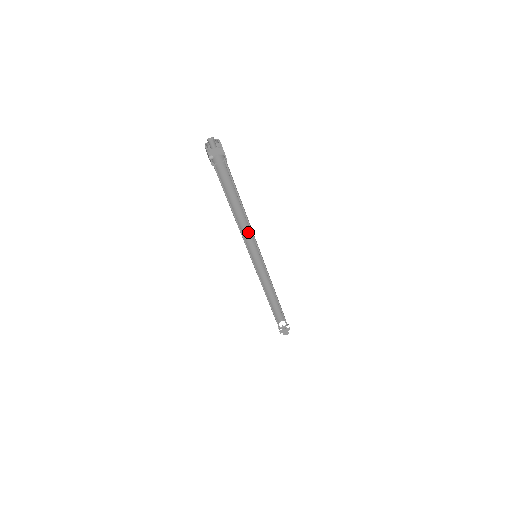
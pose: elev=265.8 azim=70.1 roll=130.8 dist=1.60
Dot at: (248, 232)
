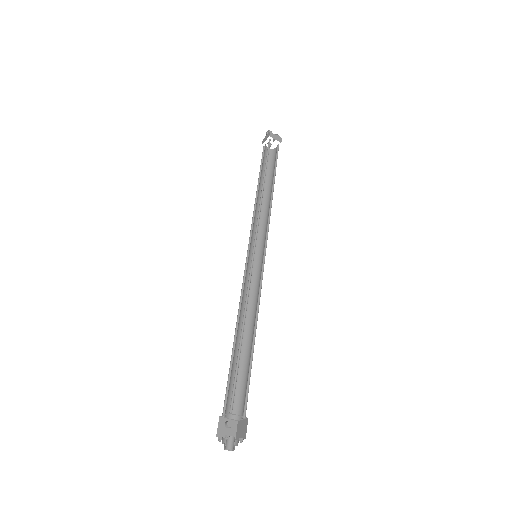
Dot at: occluded
